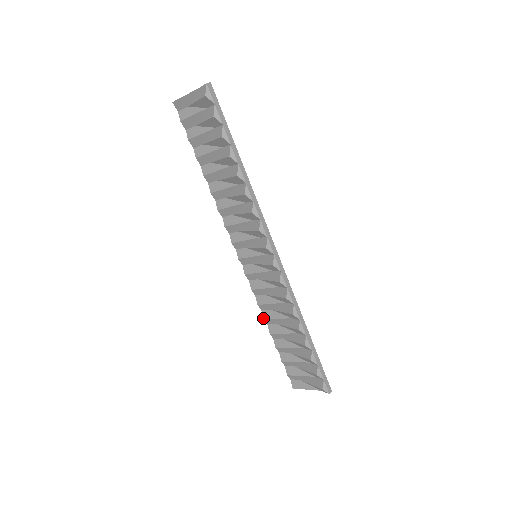
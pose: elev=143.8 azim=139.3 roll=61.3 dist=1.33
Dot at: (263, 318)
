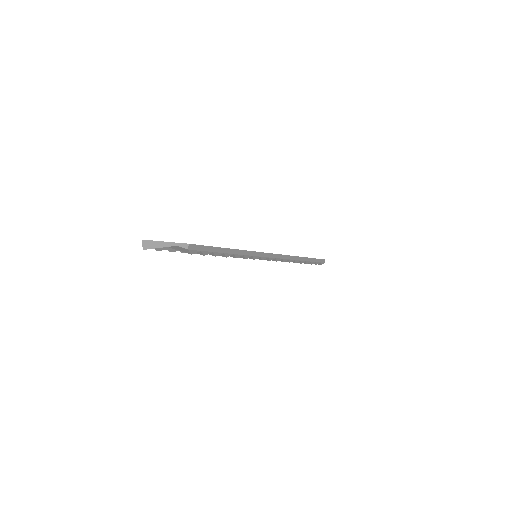
Dot at: occluded
